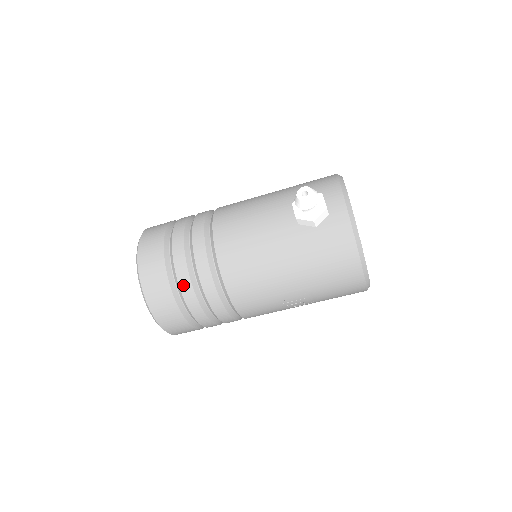
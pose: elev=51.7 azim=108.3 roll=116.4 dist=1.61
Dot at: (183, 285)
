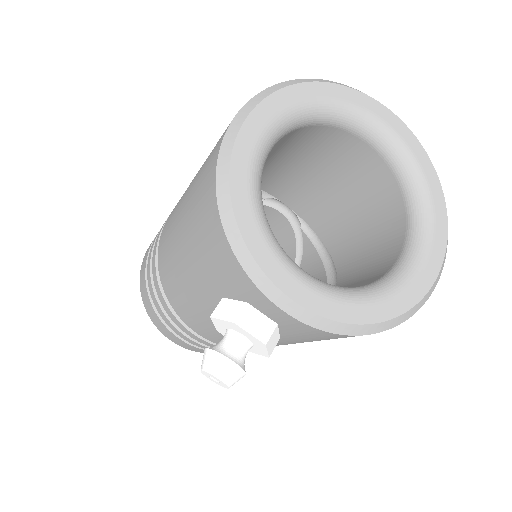
Dot at: occluded
